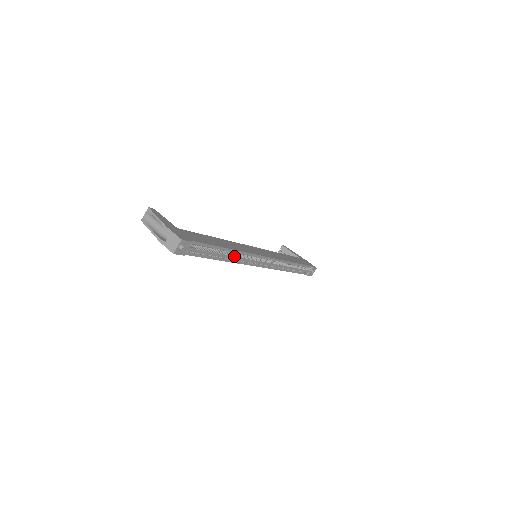
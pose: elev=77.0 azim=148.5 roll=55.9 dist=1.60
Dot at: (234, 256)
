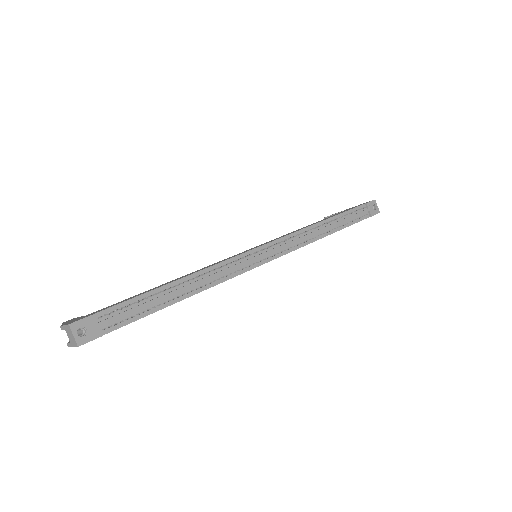
Dot at: occluded
